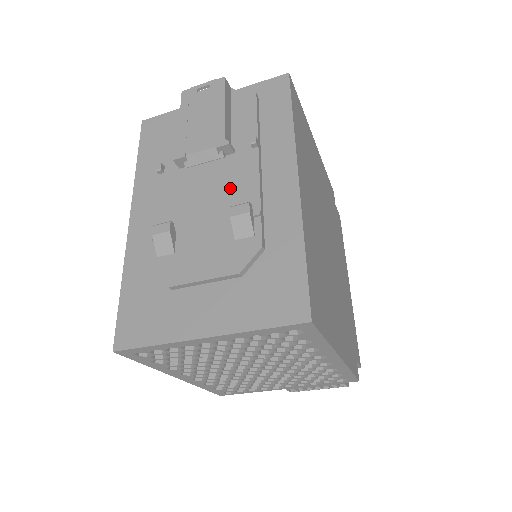
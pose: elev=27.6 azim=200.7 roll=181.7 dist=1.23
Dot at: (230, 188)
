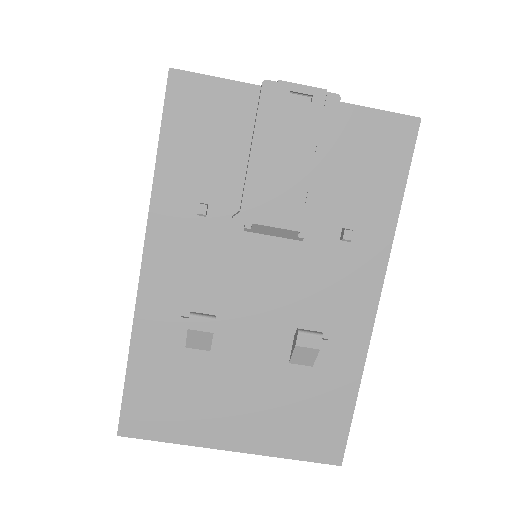
Dot at: (298, 289)
